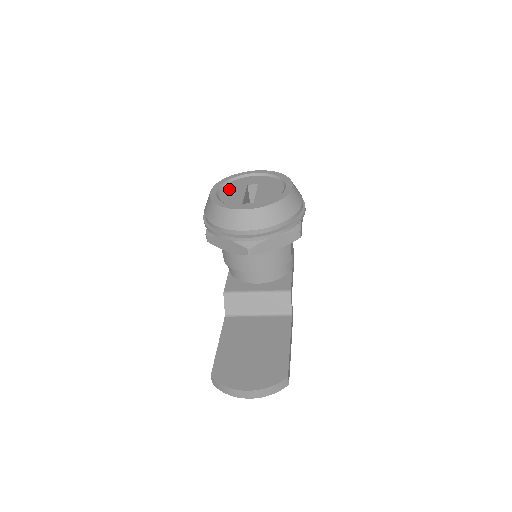
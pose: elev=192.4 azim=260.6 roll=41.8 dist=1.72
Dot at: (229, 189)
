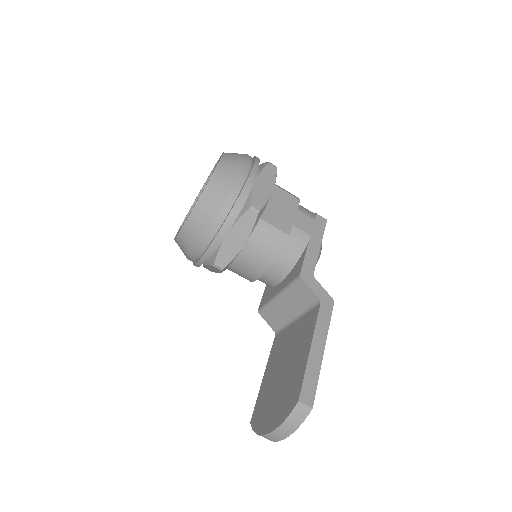
Dot at: occluded
